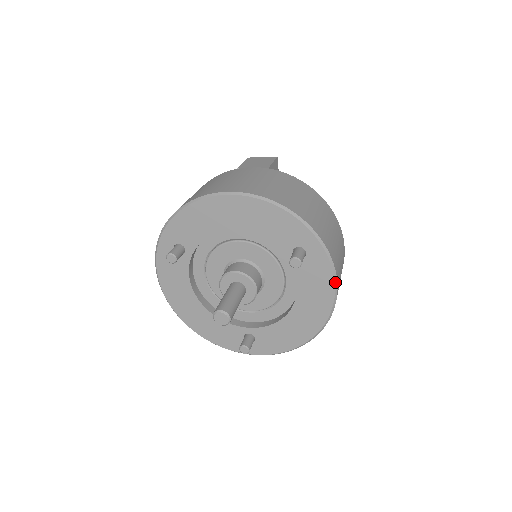
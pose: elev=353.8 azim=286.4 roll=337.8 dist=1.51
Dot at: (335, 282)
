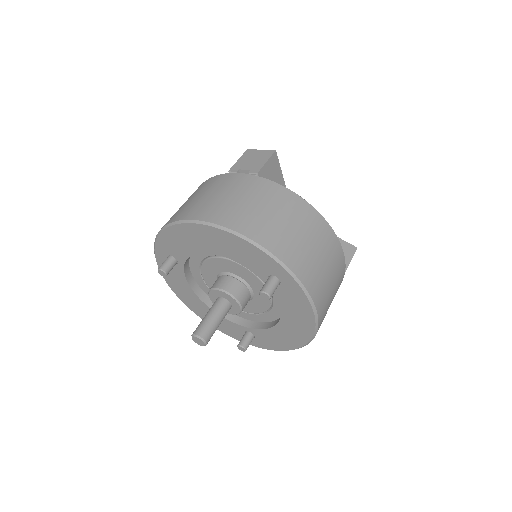
Dot at: (313, 308)
